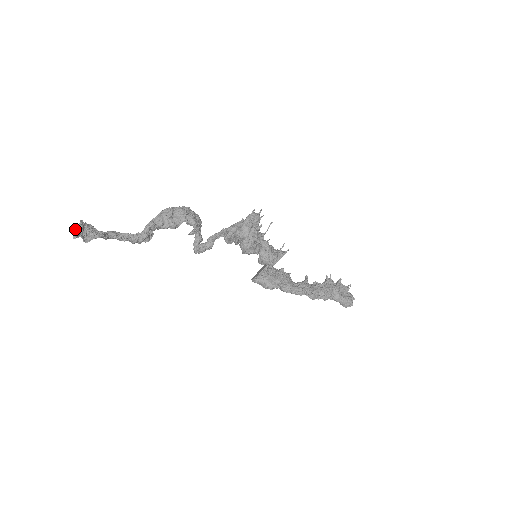
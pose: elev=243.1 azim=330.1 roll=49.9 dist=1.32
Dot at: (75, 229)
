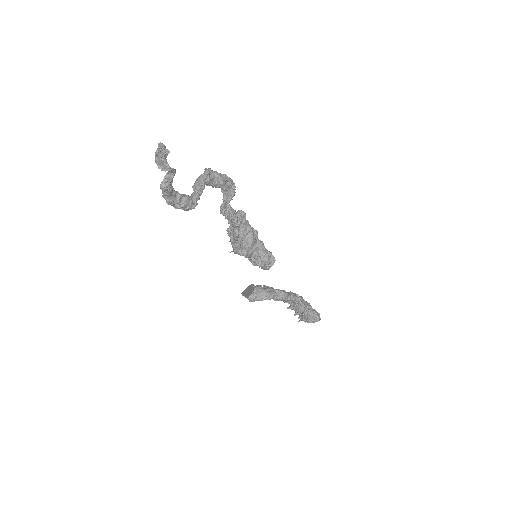
Dot at: (162, 146)
